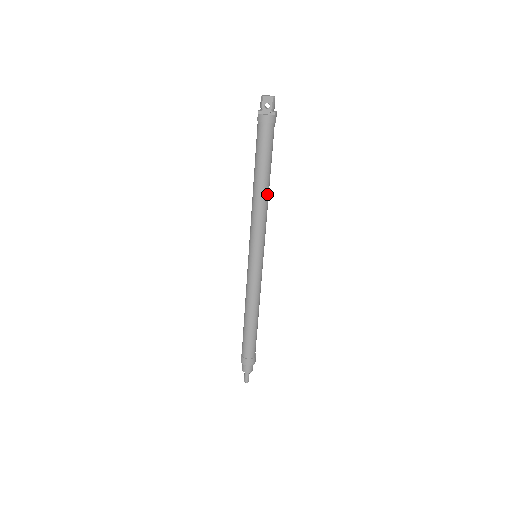
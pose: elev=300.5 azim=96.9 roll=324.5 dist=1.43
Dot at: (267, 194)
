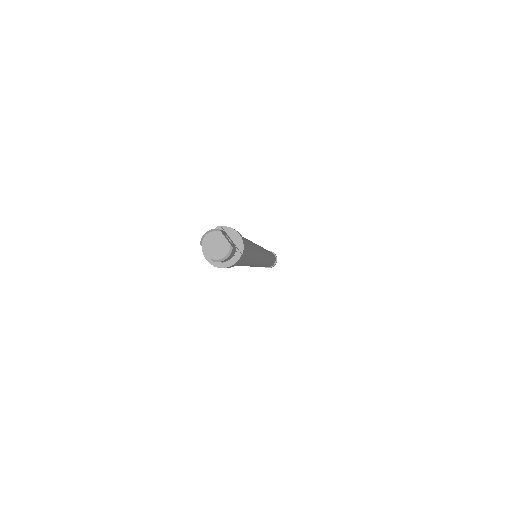
Dot at: occluded
